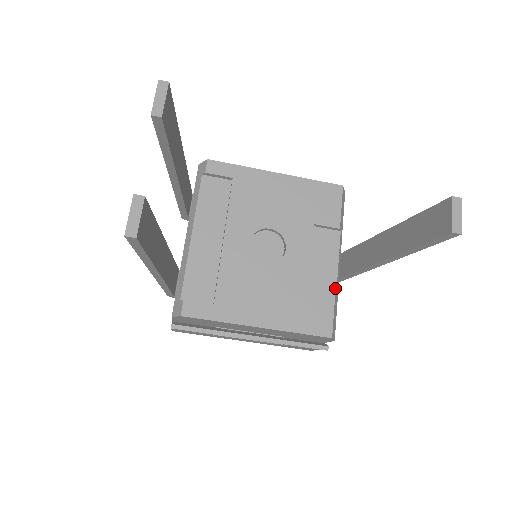
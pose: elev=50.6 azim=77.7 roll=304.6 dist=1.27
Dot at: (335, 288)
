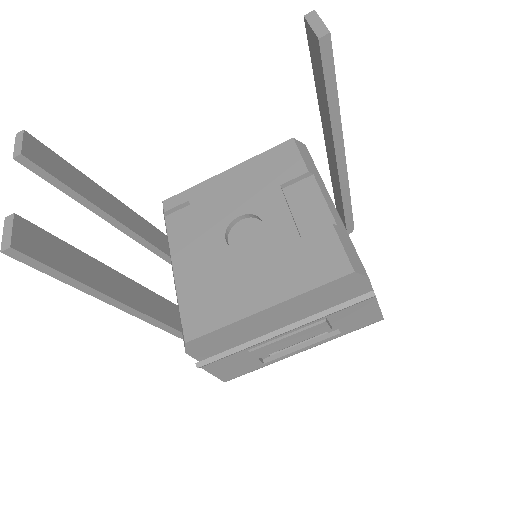
Dot at: (332, 224)
